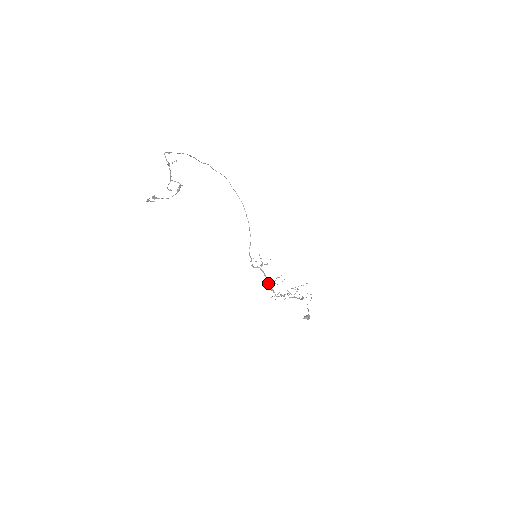
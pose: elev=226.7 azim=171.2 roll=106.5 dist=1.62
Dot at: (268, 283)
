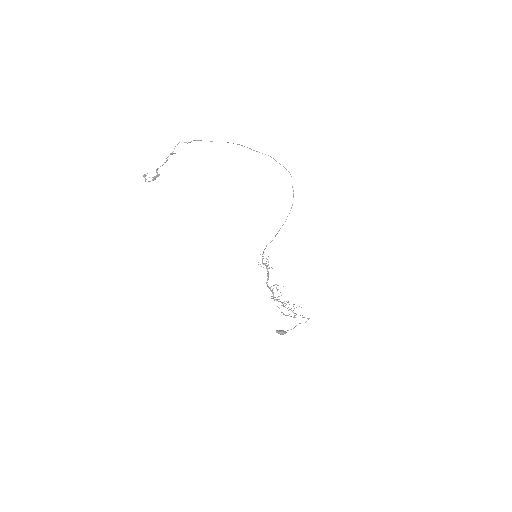
Dot at: occluded
